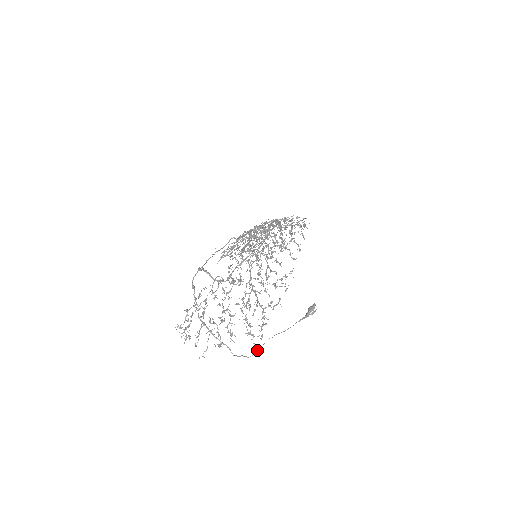
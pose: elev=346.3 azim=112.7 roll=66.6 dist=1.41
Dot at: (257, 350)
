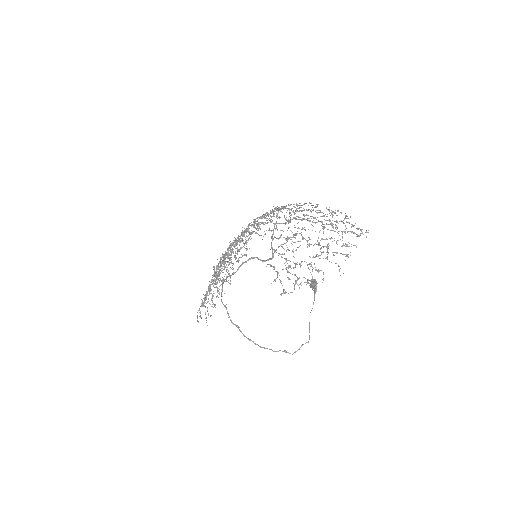
Dot at: (309, 332)
